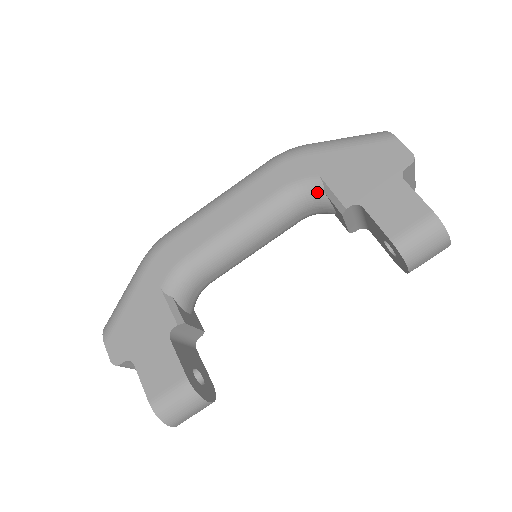
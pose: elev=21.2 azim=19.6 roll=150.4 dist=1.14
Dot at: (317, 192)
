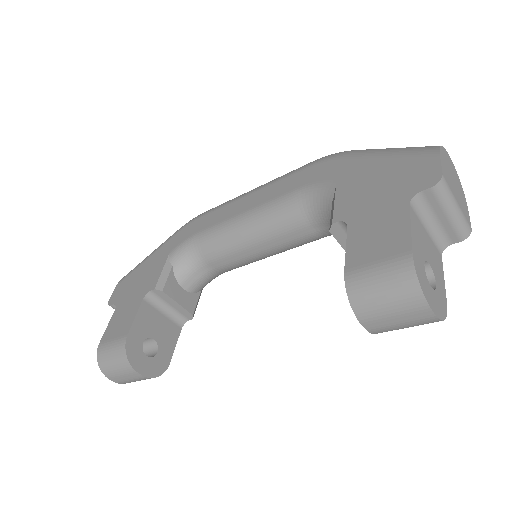
Dot at: (327, 201)
